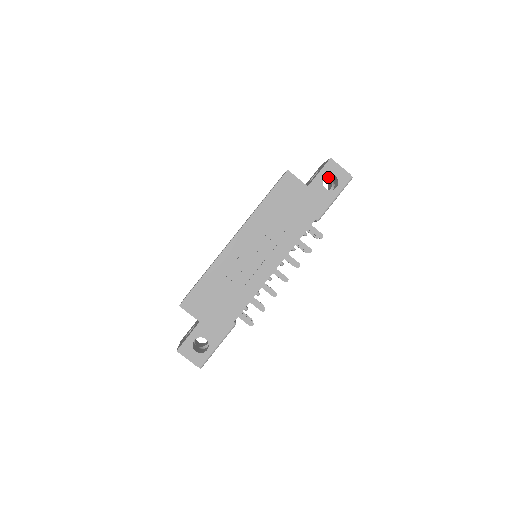
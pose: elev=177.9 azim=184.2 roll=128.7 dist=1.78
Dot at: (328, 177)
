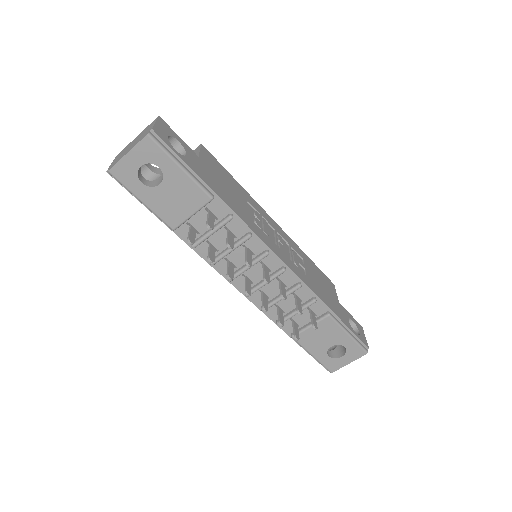
Dot at: occluded
